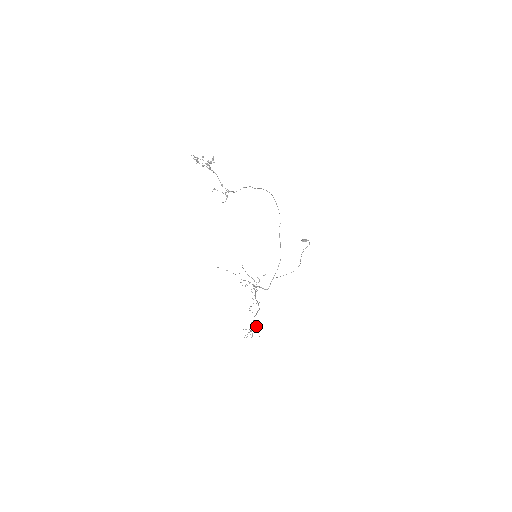
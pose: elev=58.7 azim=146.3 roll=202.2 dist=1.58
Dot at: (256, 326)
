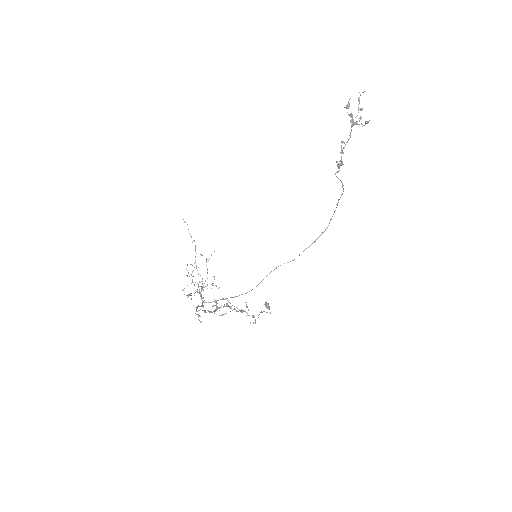
Dot at: occluded
